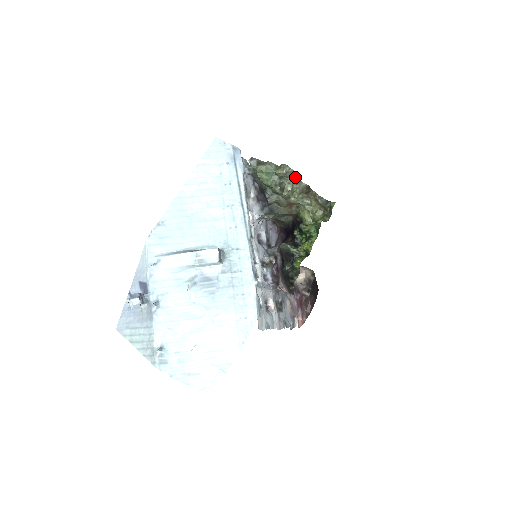
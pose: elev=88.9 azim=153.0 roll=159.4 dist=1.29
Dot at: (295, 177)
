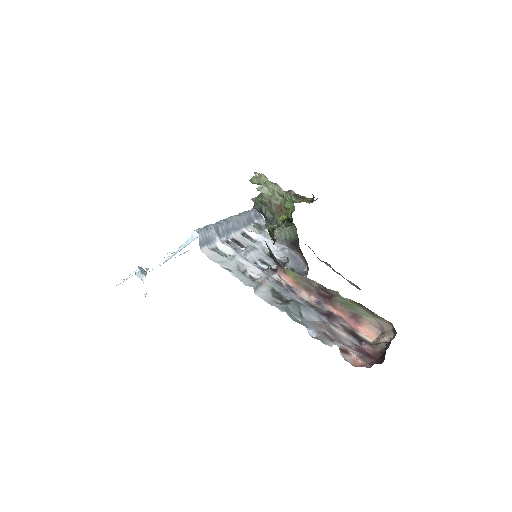
Dot at: (270, 182)
